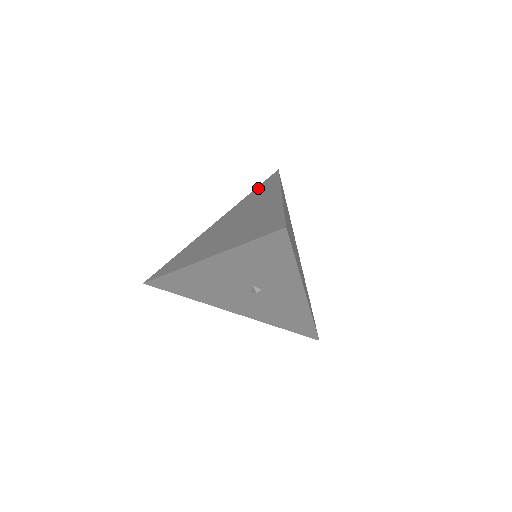
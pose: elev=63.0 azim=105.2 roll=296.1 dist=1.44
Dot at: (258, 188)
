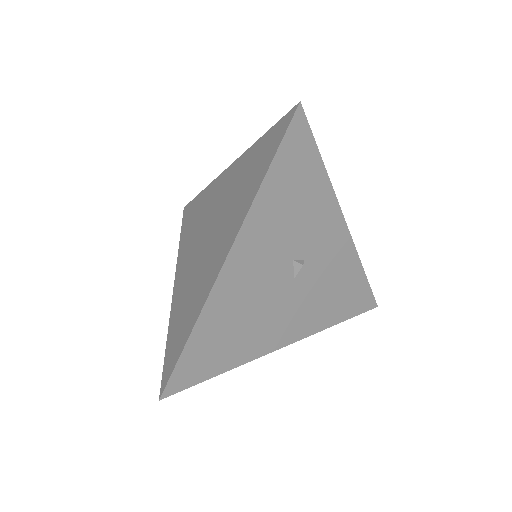
Dot at: (184, 226)
